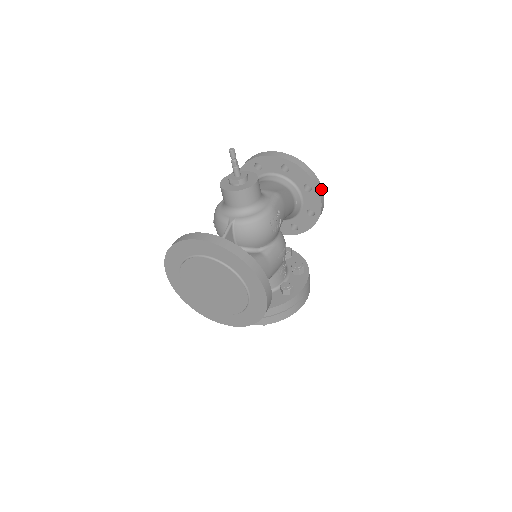
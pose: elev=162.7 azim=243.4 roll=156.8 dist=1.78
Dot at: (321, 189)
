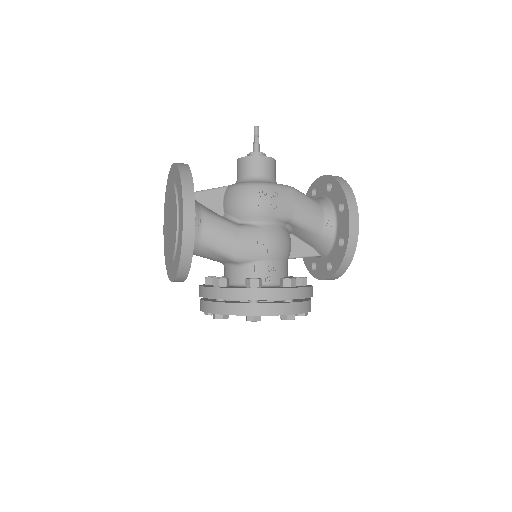
Dot at: (355, 211)
